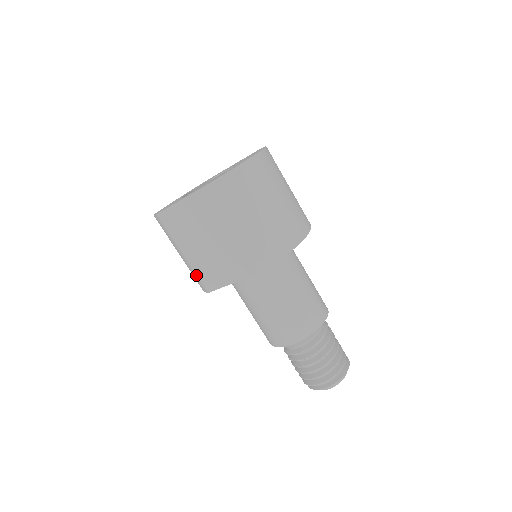
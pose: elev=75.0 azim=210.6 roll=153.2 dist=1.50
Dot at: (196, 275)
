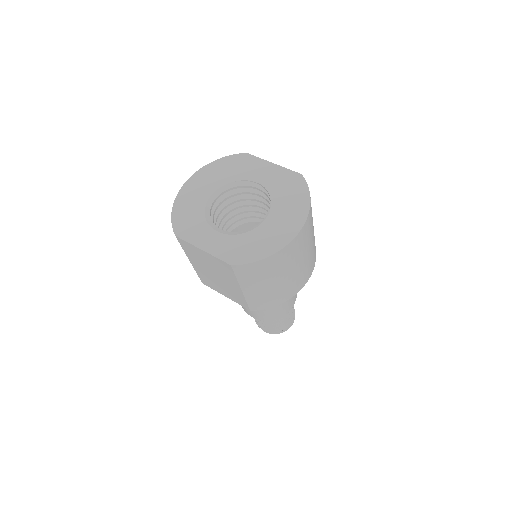
Dot at: (196, 272)
